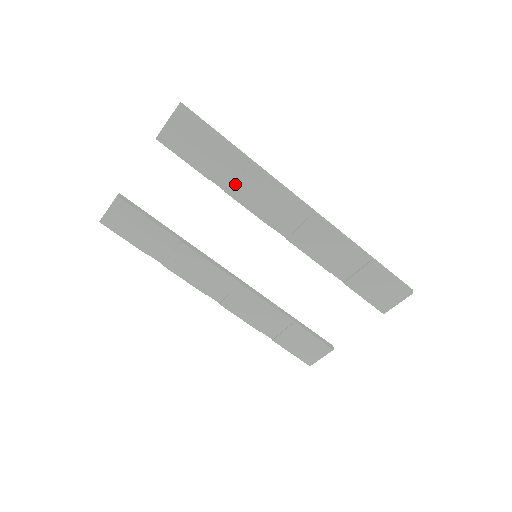
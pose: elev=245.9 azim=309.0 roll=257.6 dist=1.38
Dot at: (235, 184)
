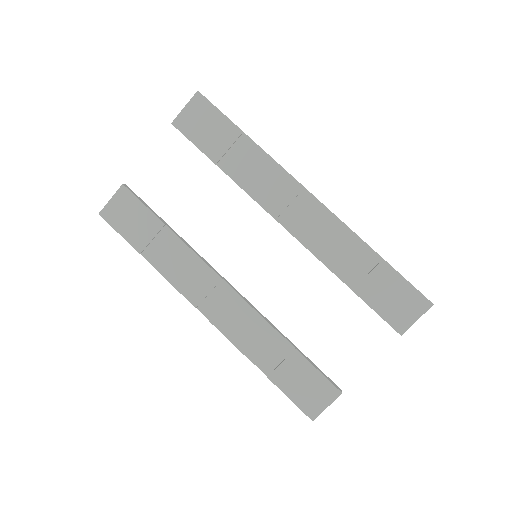
Dot at: (241, 169)
